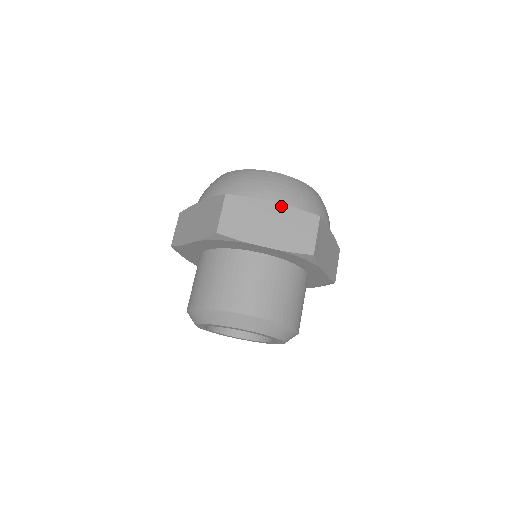
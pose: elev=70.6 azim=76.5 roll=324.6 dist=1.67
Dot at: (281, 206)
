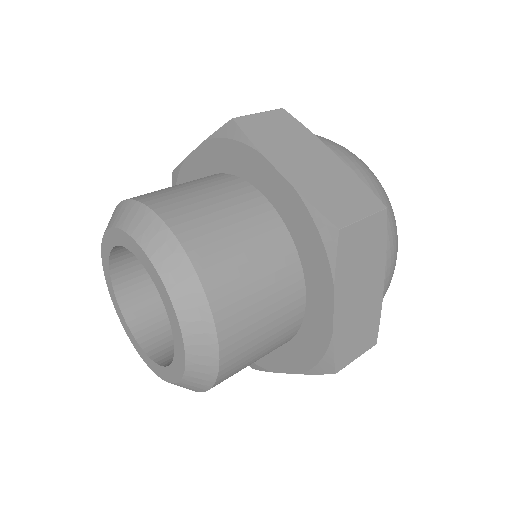
Dot at: (341, 162)
